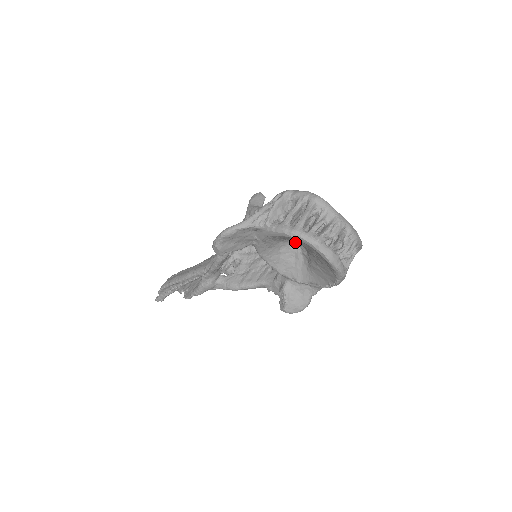
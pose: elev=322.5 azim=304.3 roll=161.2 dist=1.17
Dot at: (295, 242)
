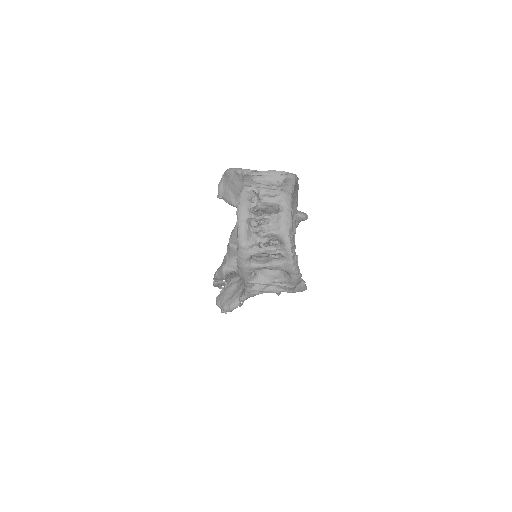
Dot at: occluded
